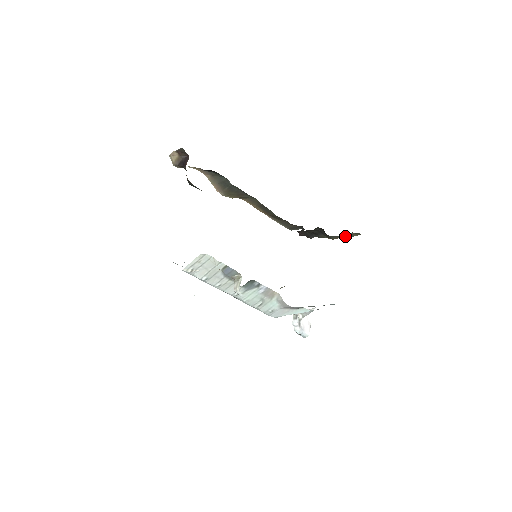
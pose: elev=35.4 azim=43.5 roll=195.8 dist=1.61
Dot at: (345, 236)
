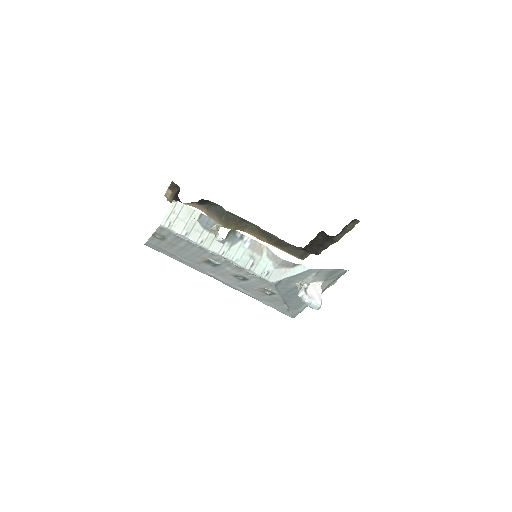
Dot at: (346, 231)
